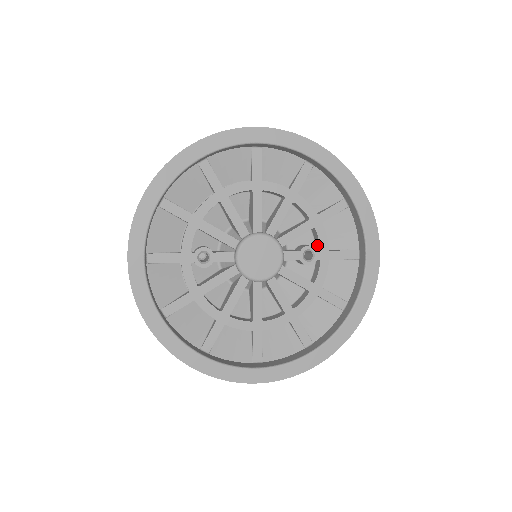
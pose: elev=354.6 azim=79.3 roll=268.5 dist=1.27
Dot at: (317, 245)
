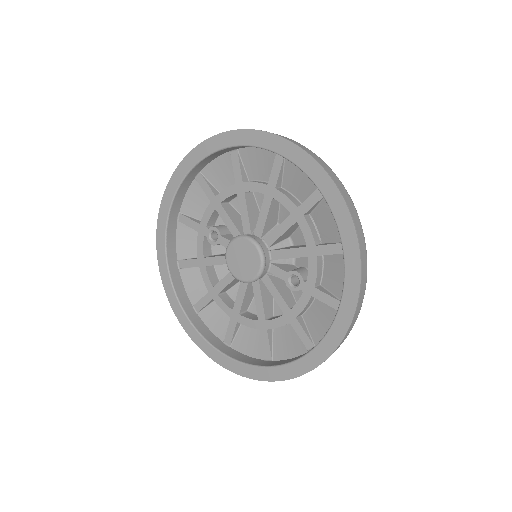
Dot at: occluded
